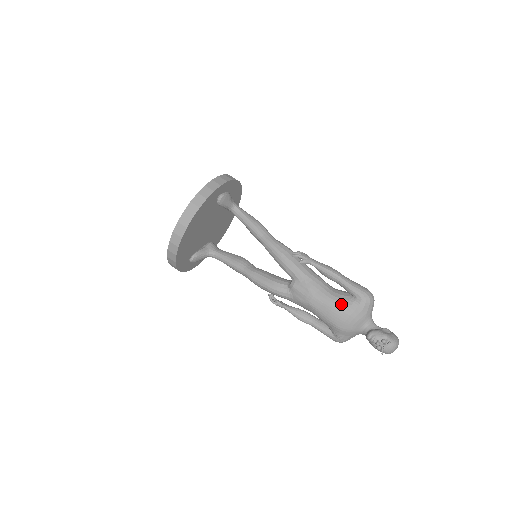
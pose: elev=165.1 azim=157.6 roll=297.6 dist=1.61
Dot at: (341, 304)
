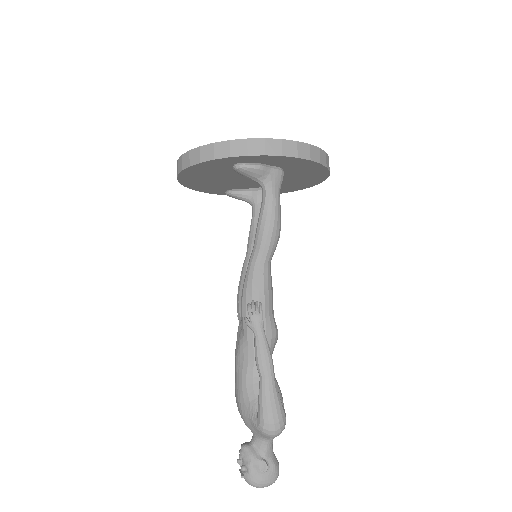
Dot at: (242, 396)
